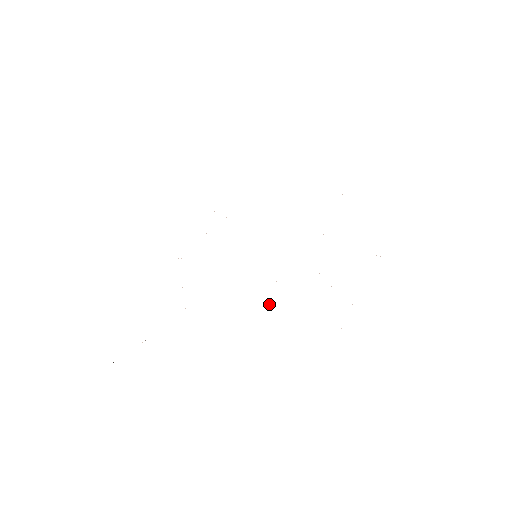
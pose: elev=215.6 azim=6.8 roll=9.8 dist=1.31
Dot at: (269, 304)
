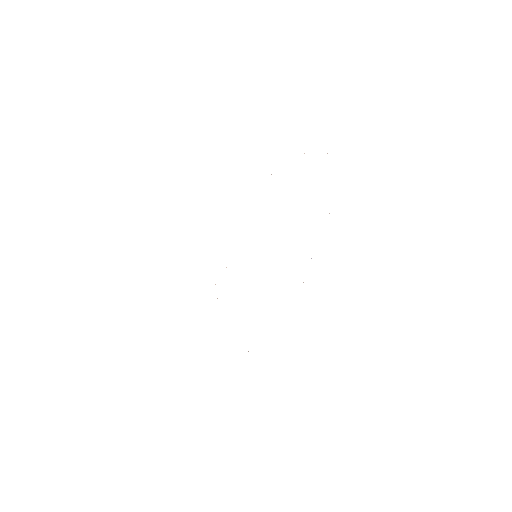
Dot at: occluded
